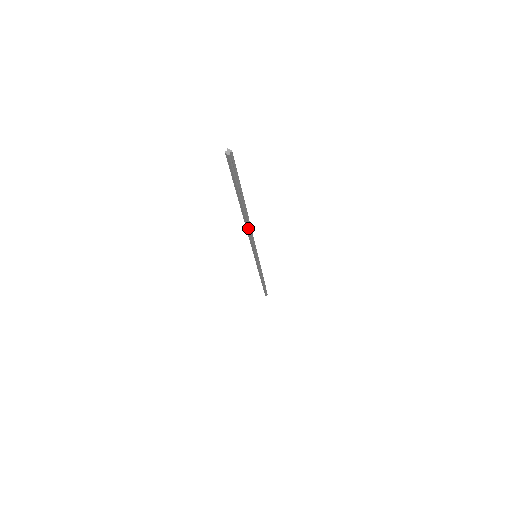
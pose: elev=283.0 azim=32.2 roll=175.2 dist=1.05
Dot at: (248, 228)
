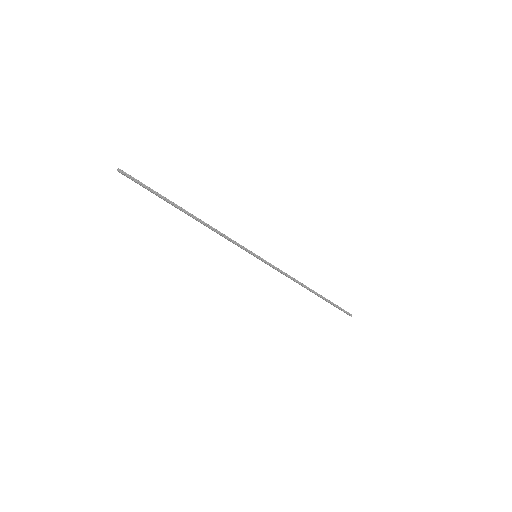
Dot at: (204, 224)
